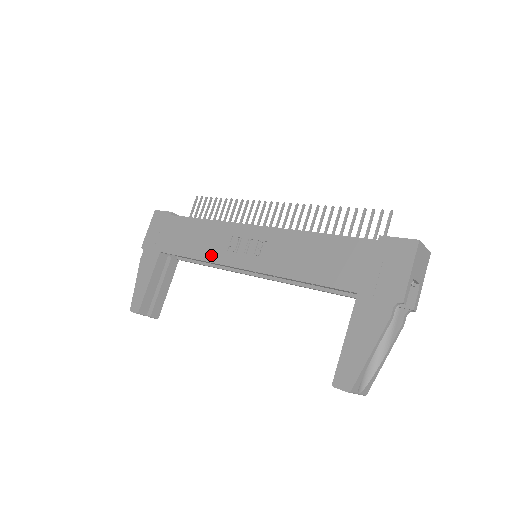
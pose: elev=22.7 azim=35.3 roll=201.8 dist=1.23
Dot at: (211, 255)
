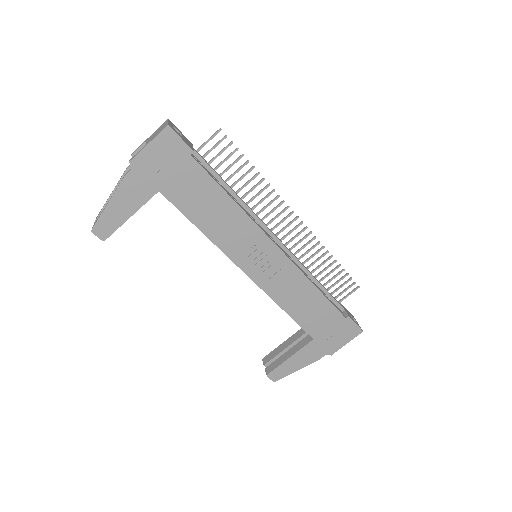
Dot at: (223, 243)
